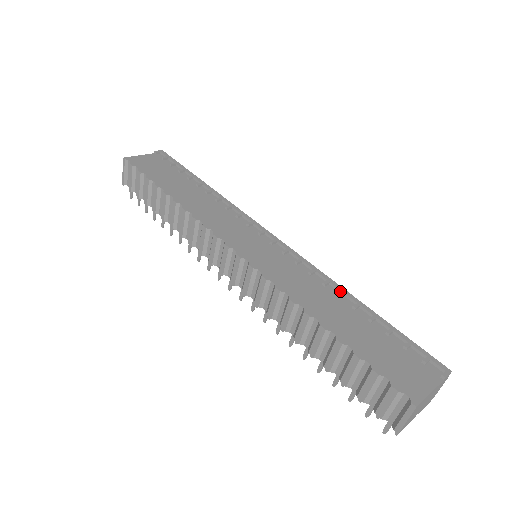
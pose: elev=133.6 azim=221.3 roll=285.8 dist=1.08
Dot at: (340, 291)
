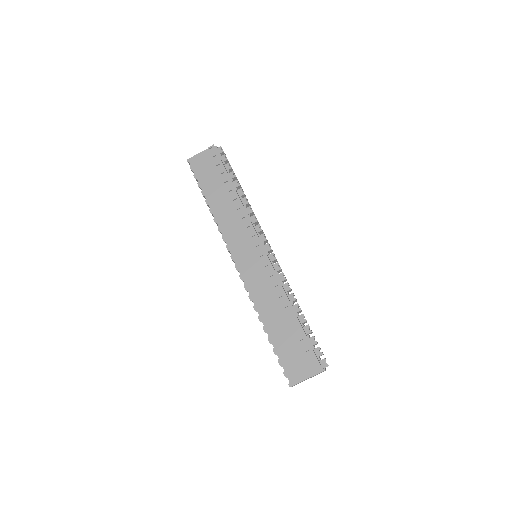
Dot at: (287, 303)
